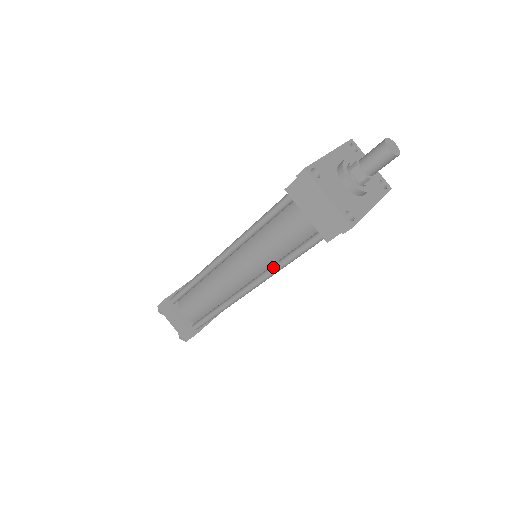
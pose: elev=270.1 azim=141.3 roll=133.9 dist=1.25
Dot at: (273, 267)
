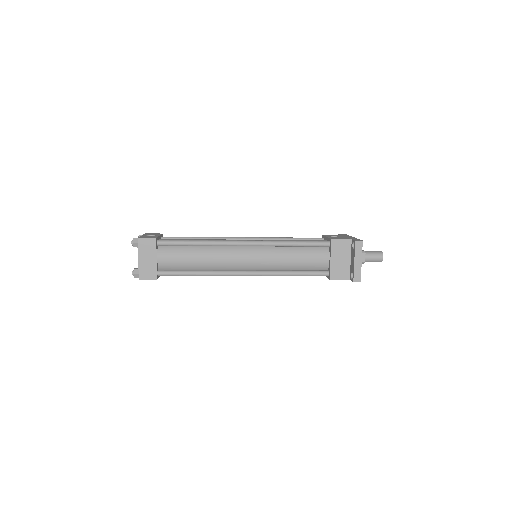
Dot at: (280, 272)
